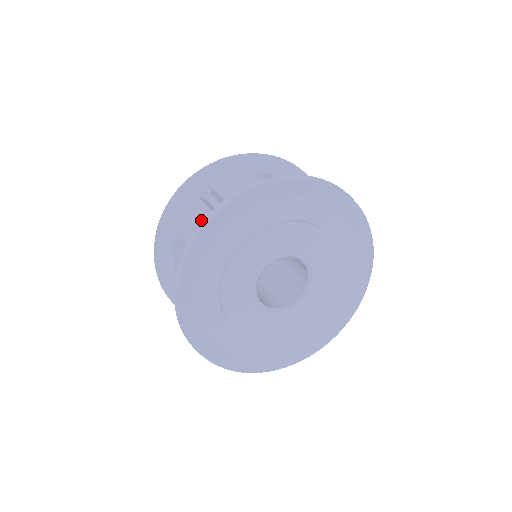
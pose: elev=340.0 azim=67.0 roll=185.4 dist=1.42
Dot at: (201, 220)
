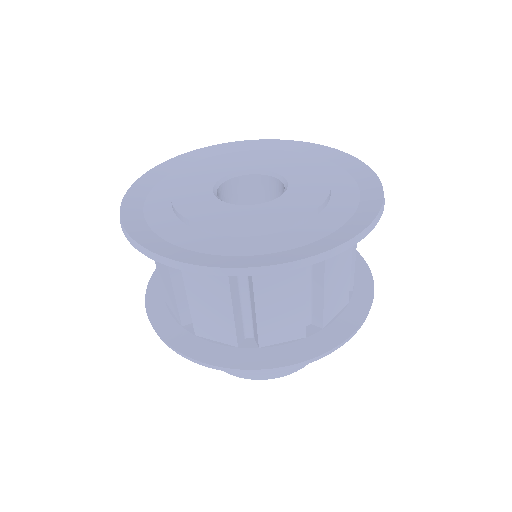
Dot at: occluded
